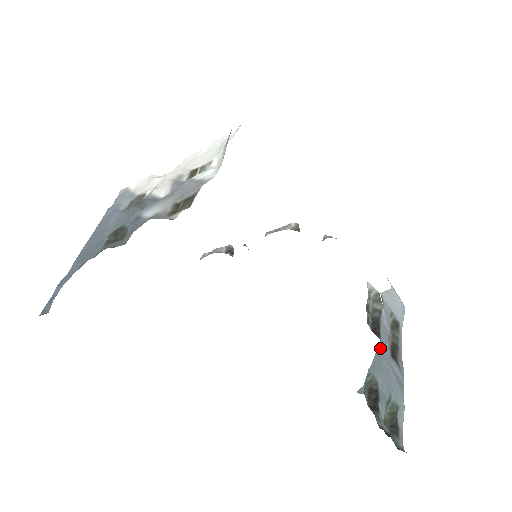
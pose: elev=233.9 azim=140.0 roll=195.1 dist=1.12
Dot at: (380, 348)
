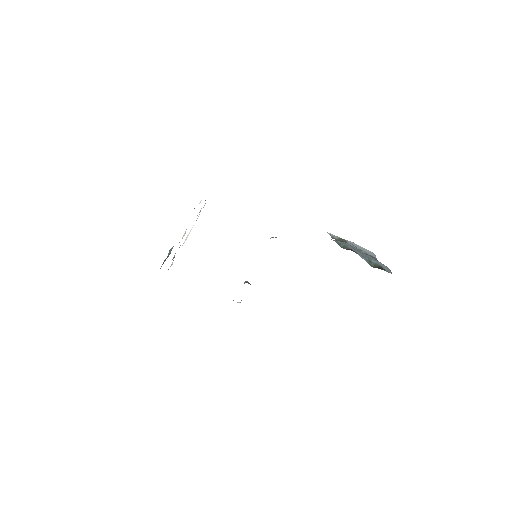
Dot at: occluded
